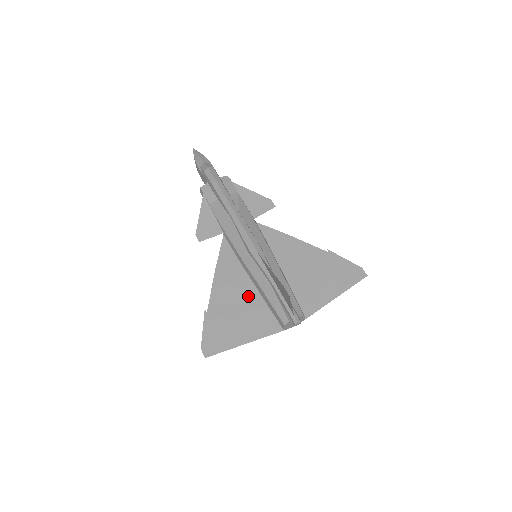
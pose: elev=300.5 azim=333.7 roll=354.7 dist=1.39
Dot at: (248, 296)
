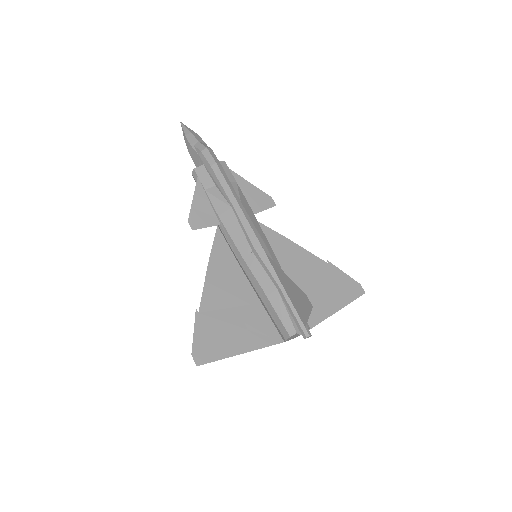
Dot at: (245, 299)
